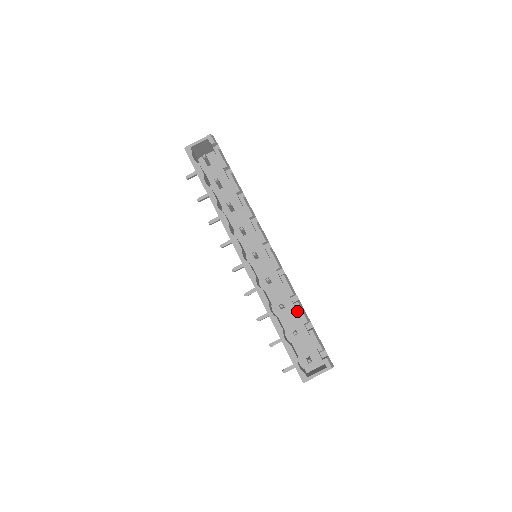
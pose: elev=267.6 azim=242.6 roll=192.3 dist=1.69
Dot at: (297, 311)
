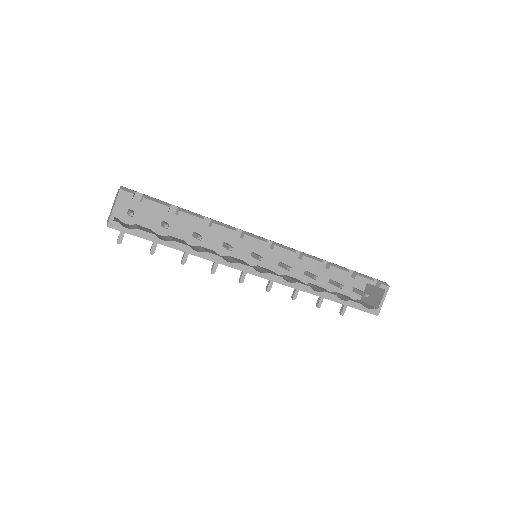
Dot at: occluded
